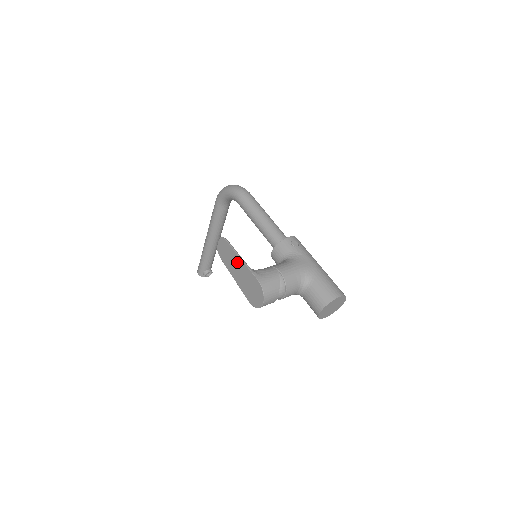
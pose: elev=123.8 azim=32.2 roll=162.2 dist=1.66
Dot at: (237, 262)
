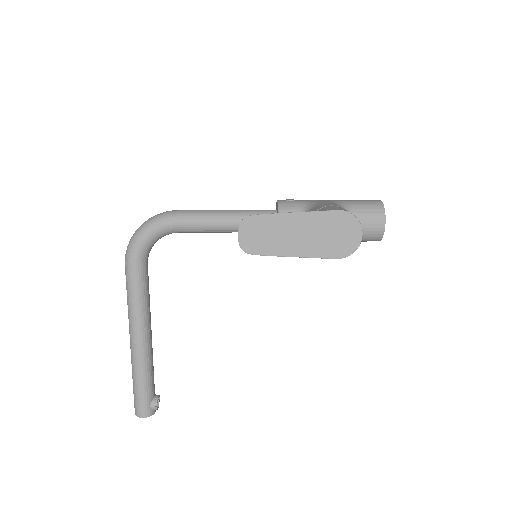
Dot at: (290, 225)
